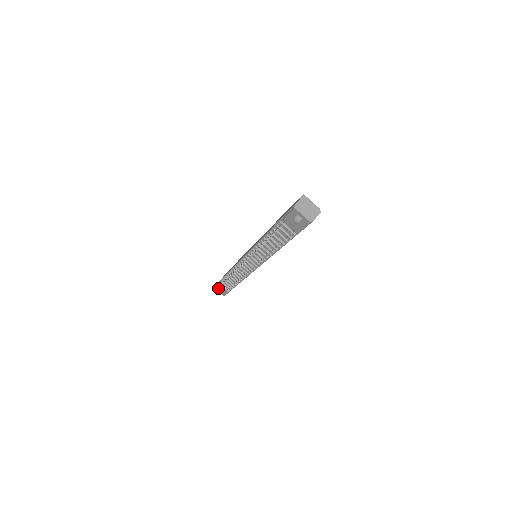
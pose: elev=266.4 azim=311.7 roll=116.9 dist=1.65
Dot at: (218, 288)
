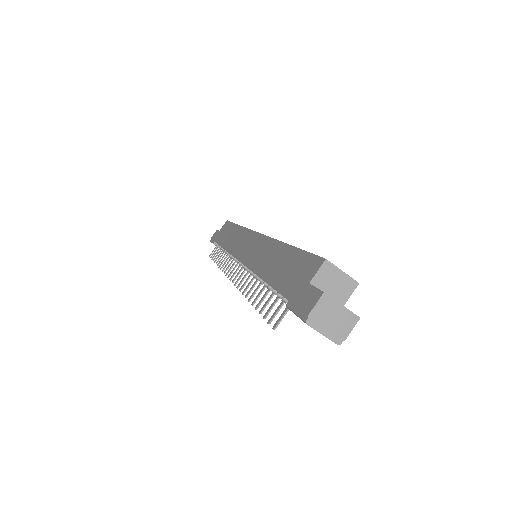
Dot at: occluded
